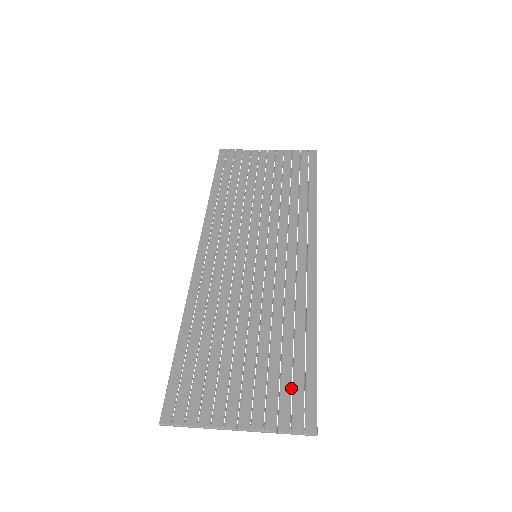
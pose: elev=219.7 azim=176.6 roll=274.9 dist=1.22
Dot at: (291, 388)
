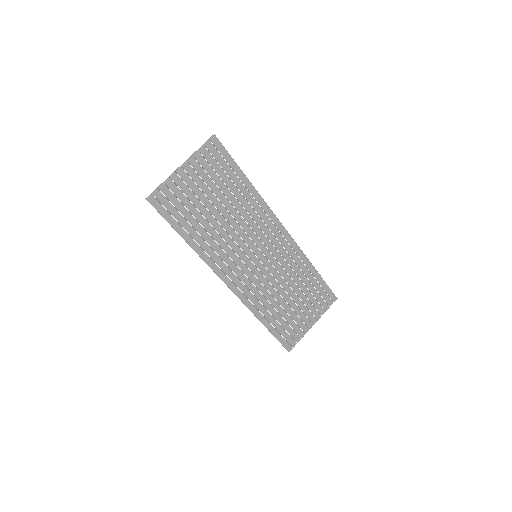
Dot at: (319, 294)
